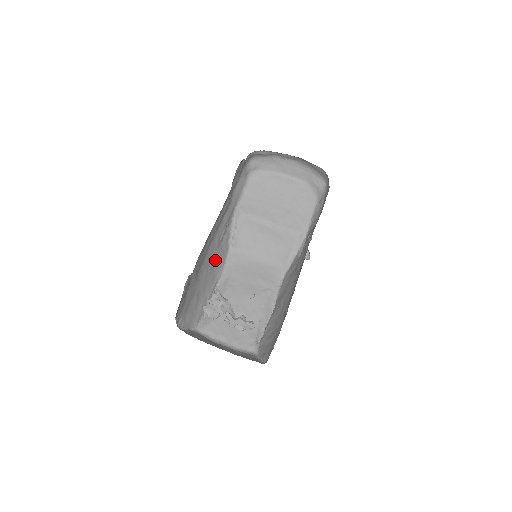
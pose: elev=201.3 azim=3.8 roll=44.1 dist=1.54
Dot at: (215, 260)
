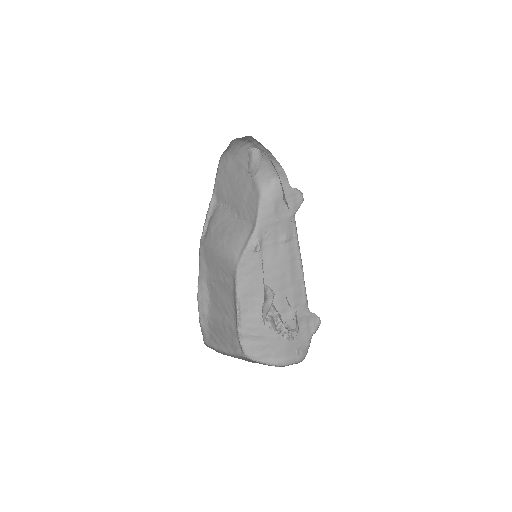
Dot at: occluded
